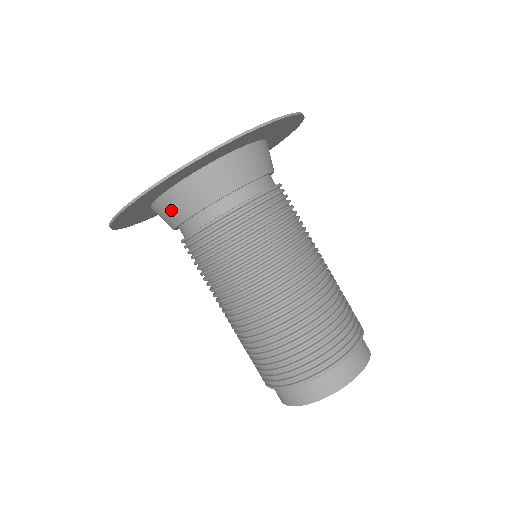
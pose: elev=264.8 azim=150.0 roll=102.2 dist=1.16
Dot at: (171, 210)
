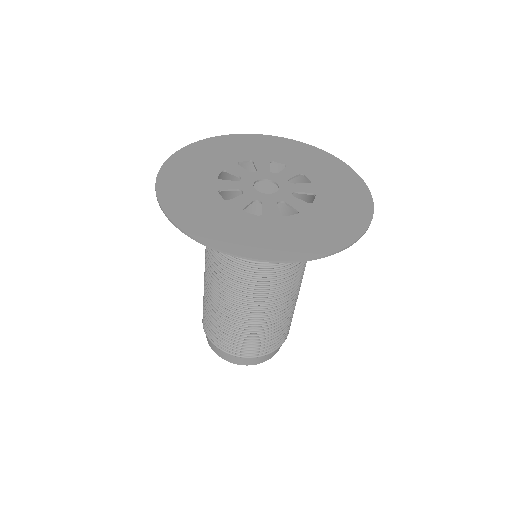
Dot at: occluded
